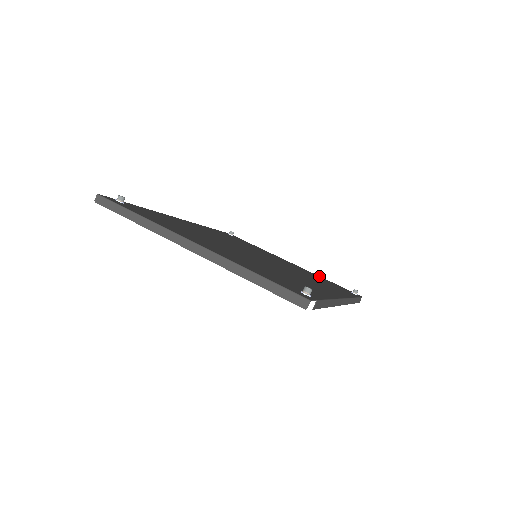
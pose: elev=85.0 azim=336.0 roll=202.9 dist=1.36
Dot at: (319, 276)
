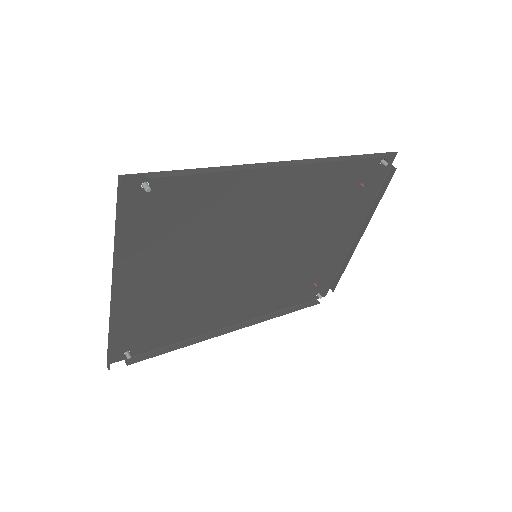
Dot at: (369, 204)
